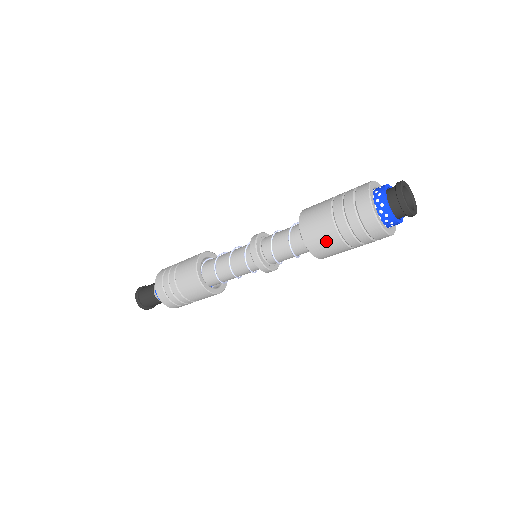
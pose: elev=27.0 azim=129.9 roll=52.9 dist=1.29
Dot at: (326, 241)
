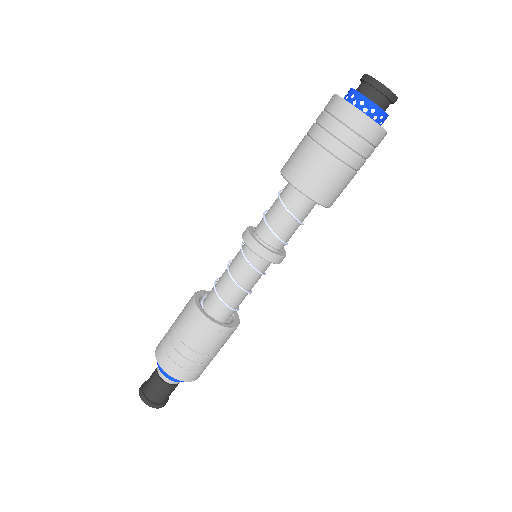
Dot at: (327, 177)
